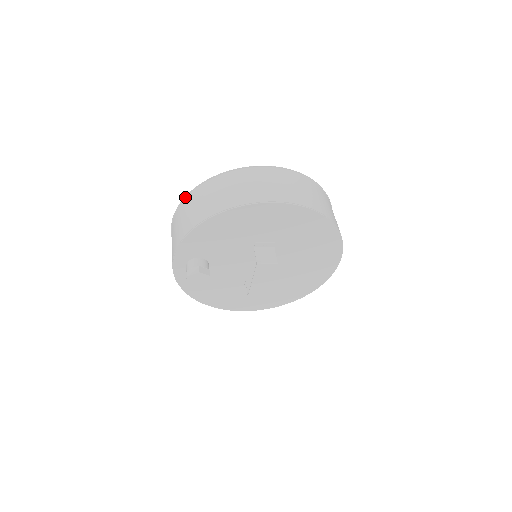
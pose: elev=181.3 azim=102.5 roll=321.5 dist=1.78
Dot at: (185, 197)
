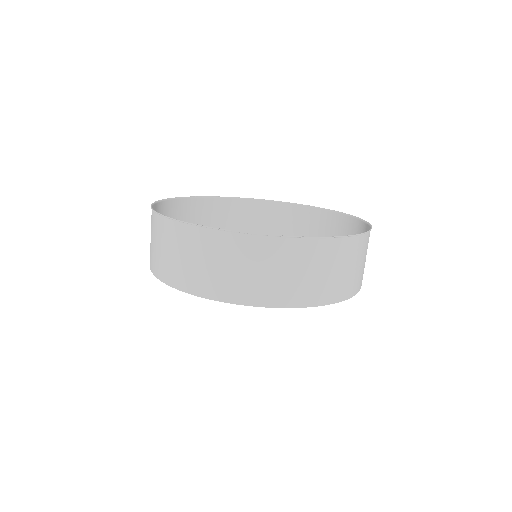
Dot at: (164, 199)
